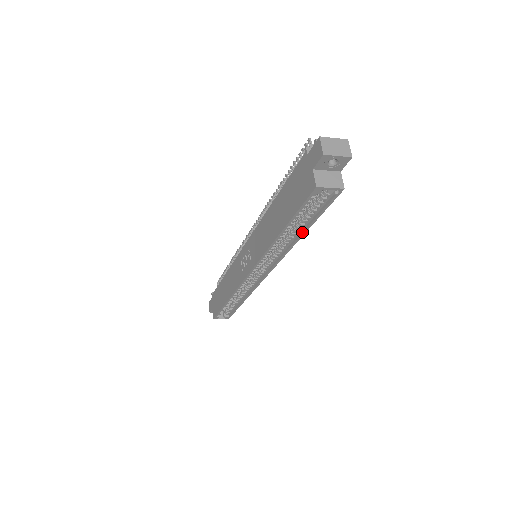
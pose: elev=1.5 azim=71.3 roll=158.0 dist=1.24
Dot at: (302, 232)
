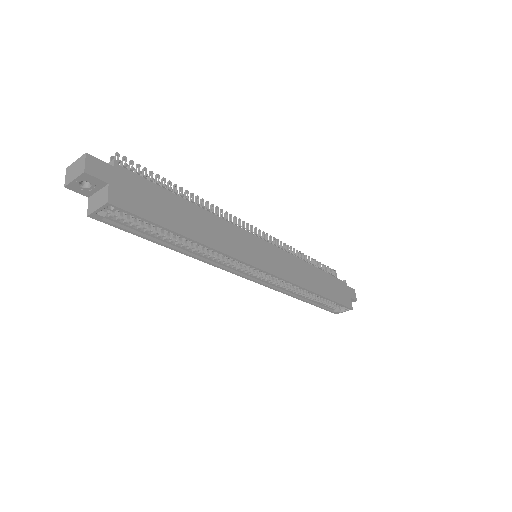
Dot at: (188, 239)
